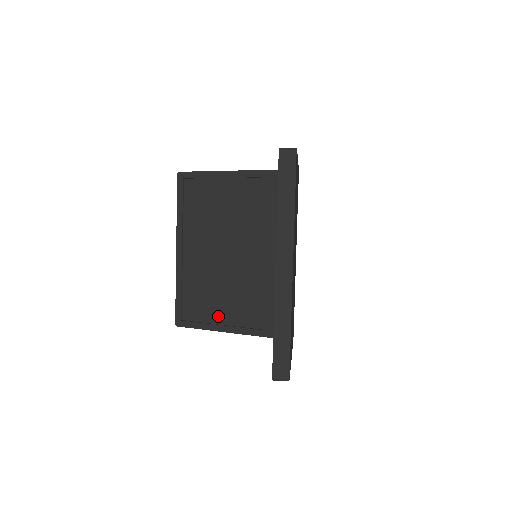
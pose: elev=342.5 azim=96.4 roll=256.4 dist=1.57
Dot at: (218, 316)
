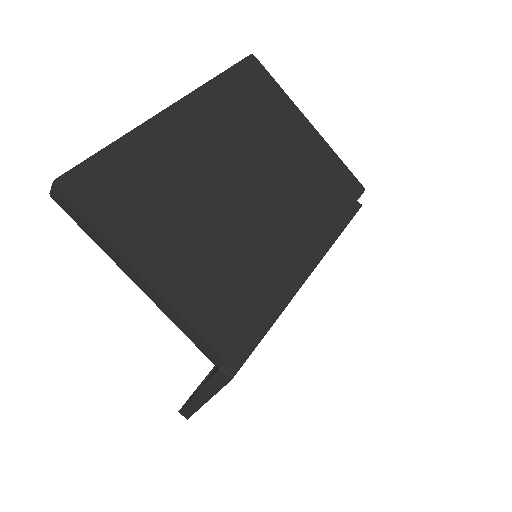
Dot at: occluded
